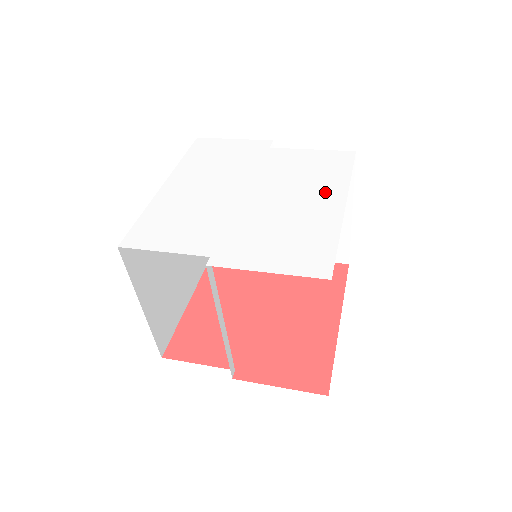
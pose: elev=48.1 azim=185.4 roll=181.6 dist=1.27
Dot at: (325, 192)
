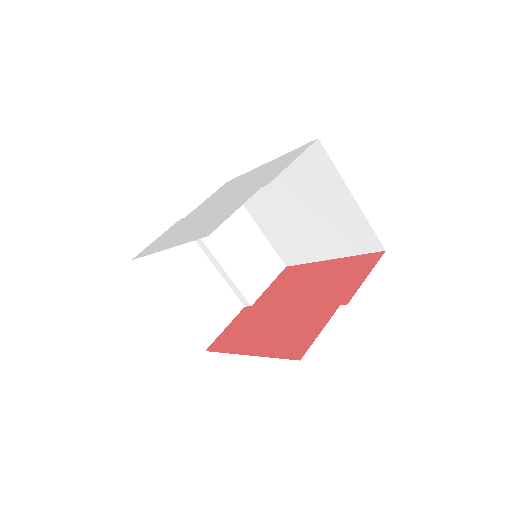
Dot at: (249, 175)
